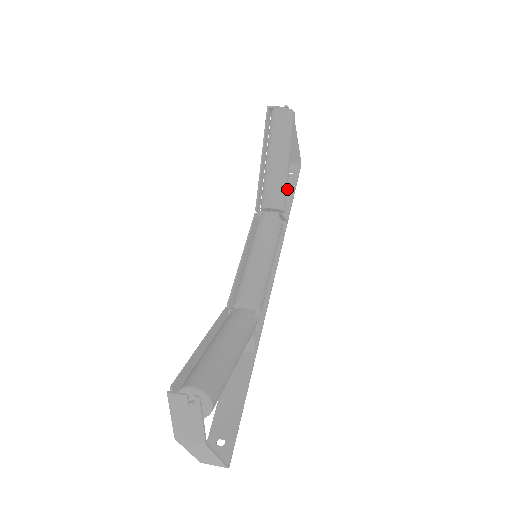
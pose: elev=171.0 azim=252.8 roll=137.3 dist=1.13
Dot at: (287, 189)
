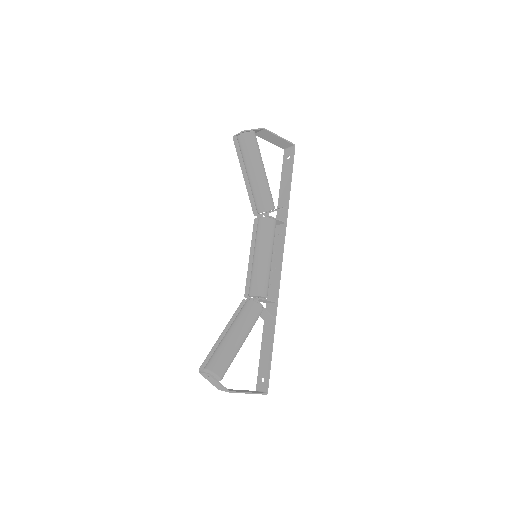
Dot at: (287, 175)
